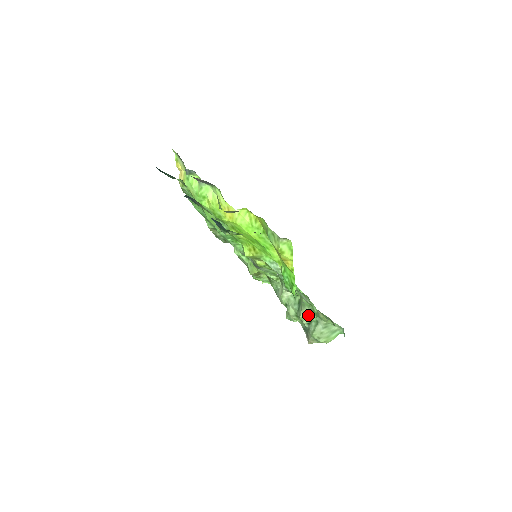
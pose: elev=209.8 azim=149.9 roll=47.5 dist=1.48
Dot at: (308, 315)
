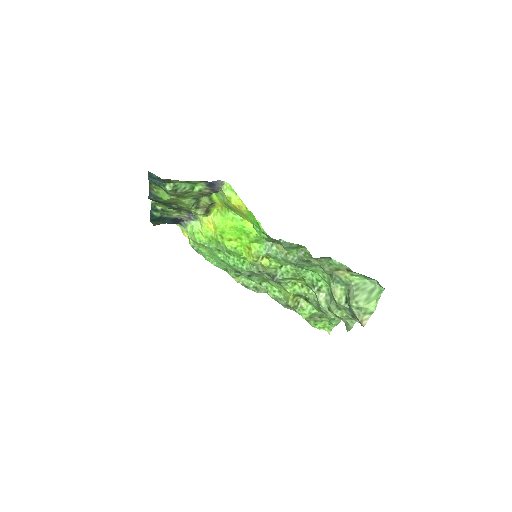
Dot at: (340, 293)
